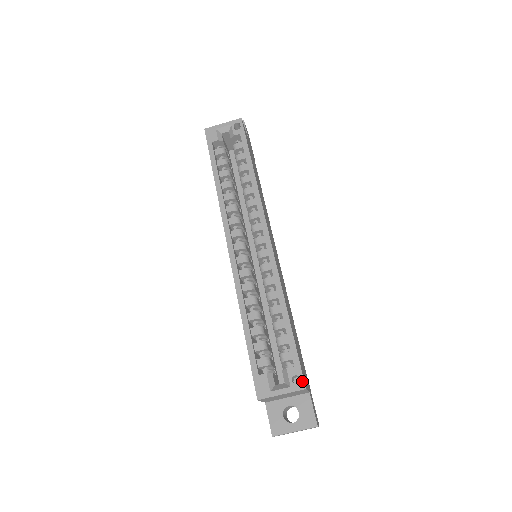
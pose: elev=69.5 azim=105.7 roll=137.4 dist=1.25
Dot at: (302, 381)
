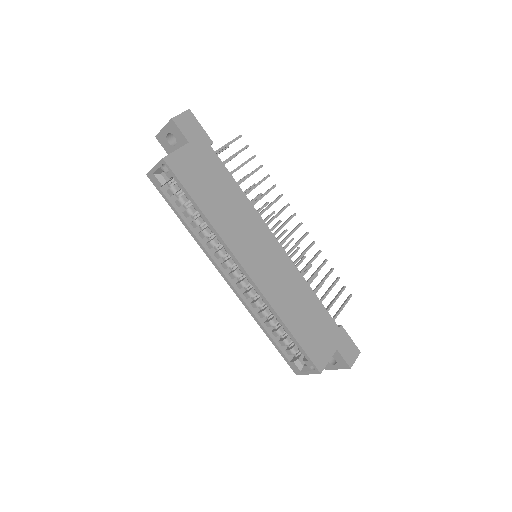
Dot at: (316, 369)
